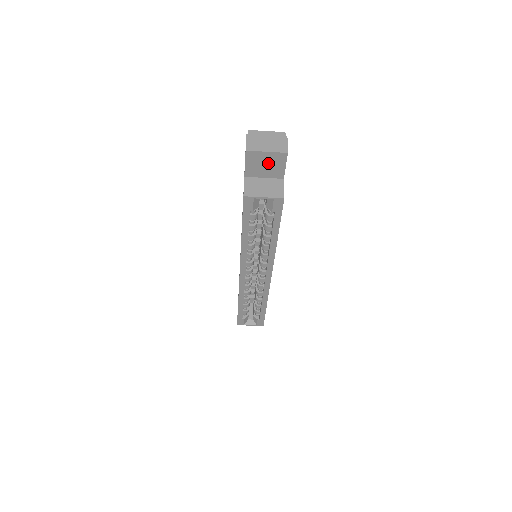
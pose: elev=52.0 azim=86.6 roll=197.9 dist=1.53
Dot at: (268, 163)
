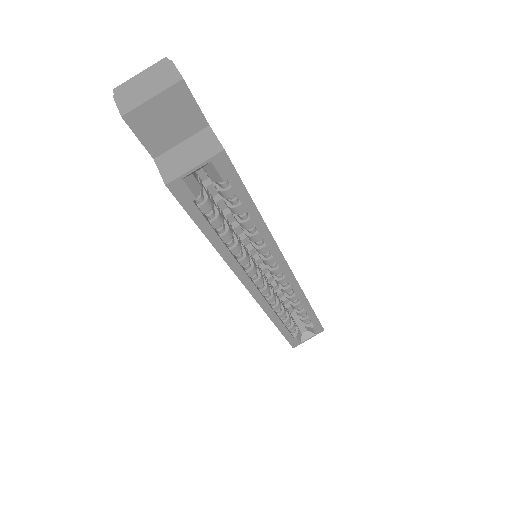
Dot at: (169, 115)
